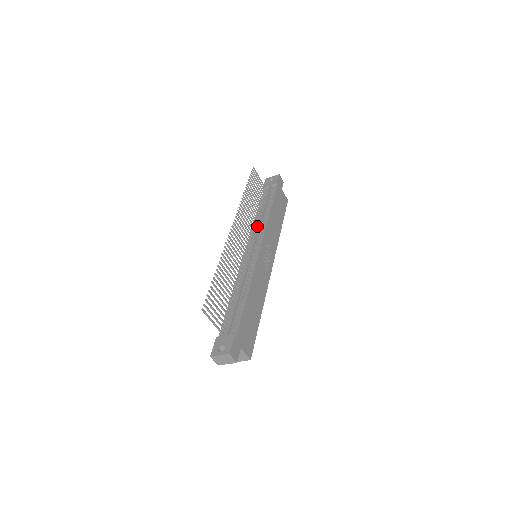
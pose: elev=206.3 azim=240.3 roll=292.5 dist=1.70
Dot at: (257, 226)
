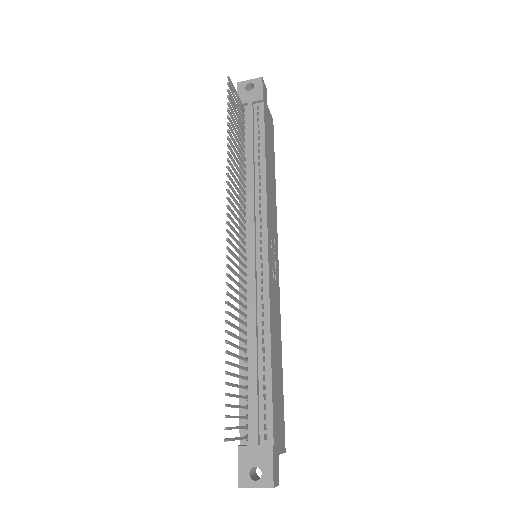
Dot at: (250, 200)
